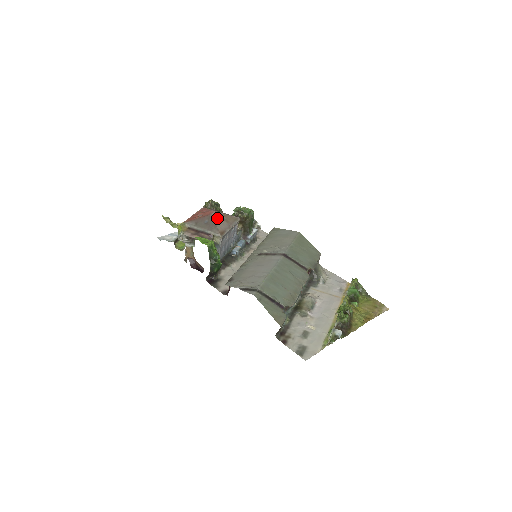
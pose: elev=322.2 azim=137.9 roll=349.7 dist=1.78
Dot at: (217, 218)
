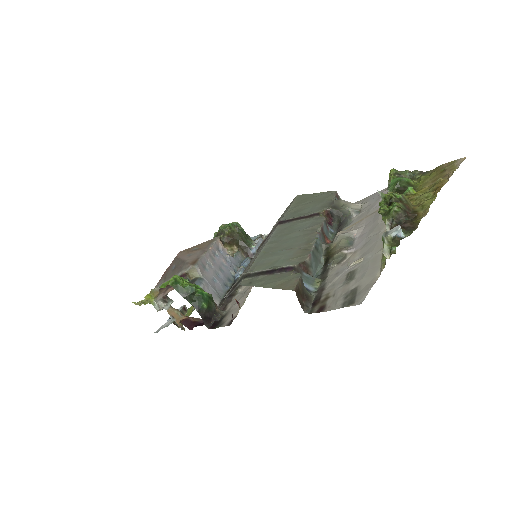
Dot at: (185, 254)
